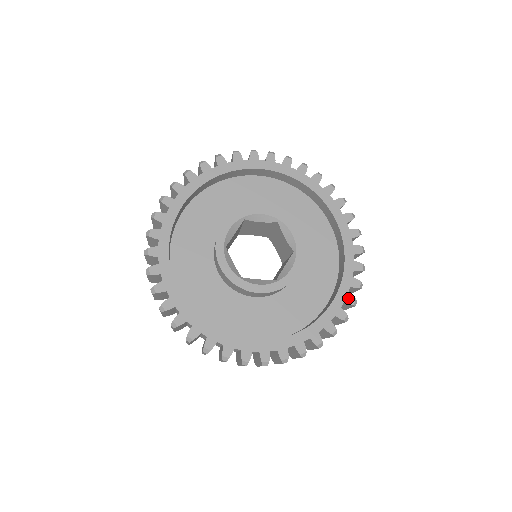
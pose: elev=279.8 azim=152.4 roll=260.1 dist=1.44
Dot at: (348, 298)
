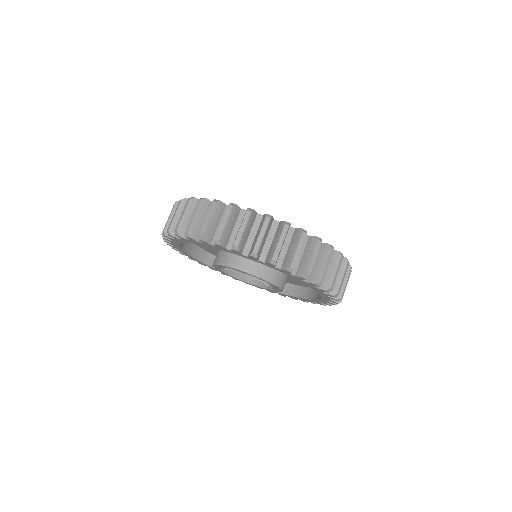
Dot at: occluded
